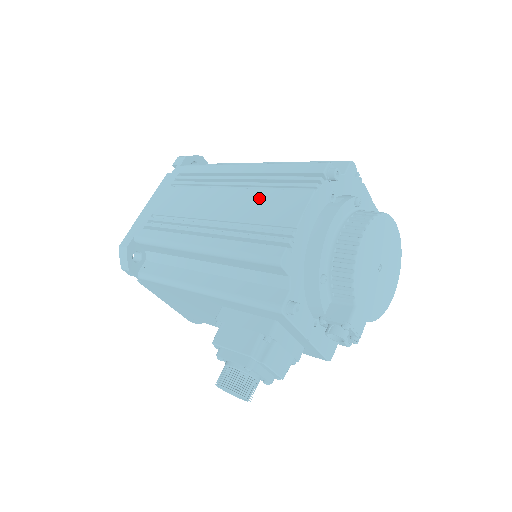
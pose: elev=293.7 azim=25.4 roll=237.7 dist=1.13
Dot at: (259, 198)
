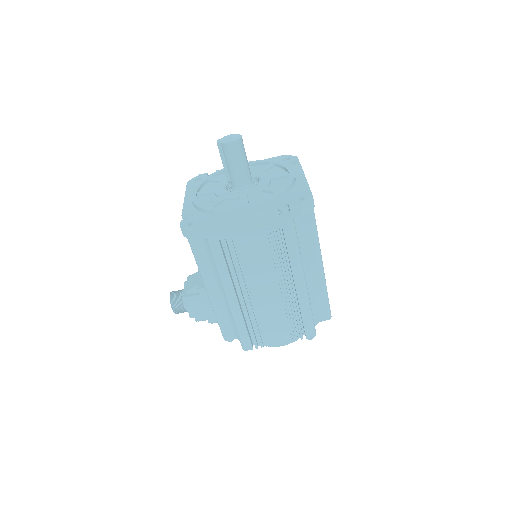
Dot at: (278, 315)
